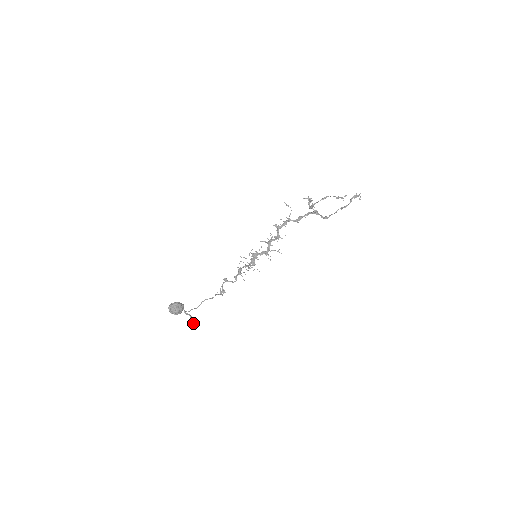
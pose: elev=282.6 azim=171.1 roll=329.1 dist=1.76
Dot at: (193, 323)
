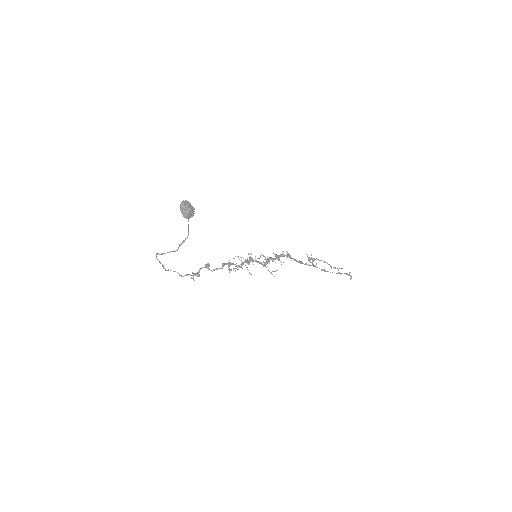
Dot at: (183, 242)
